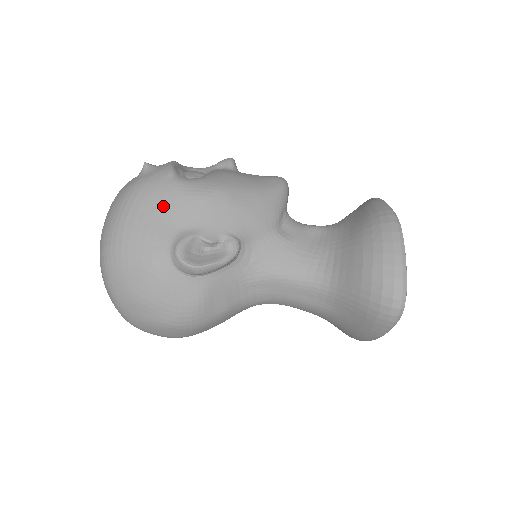
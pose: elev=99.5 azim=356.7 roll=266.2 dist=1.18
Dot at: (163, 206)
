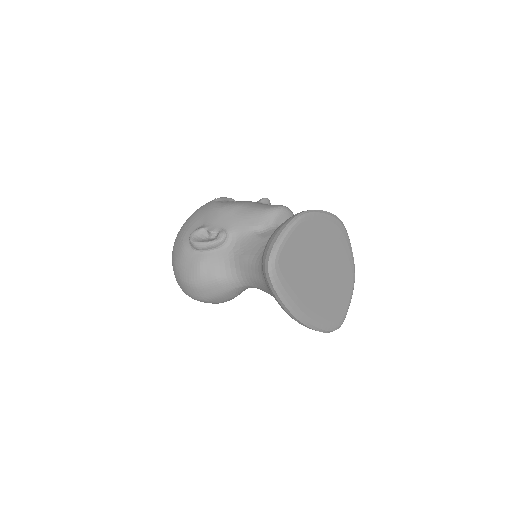
Dot at: (201, 214)
